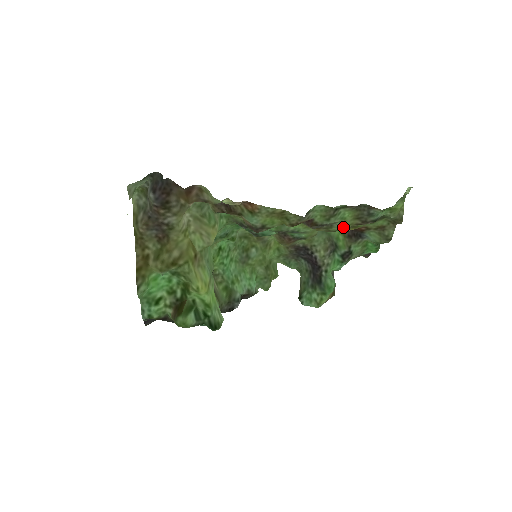
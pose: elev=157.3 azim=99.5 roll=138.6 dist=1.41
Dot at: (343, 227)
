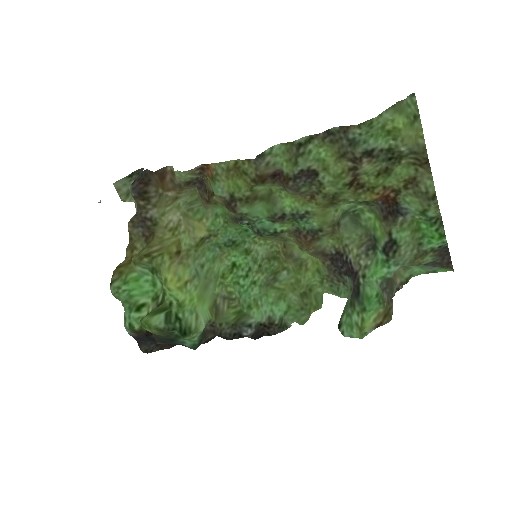
Dot at: (339, 183)
